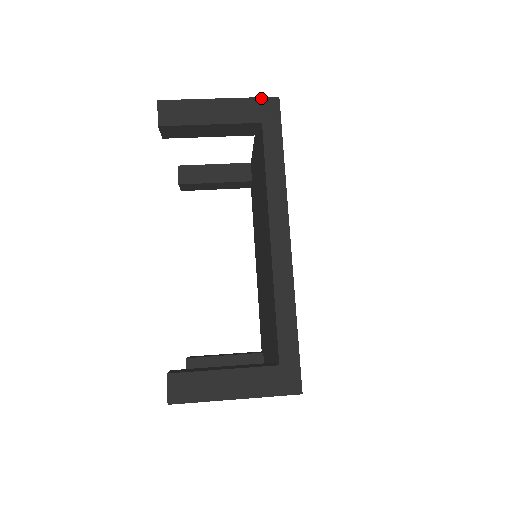
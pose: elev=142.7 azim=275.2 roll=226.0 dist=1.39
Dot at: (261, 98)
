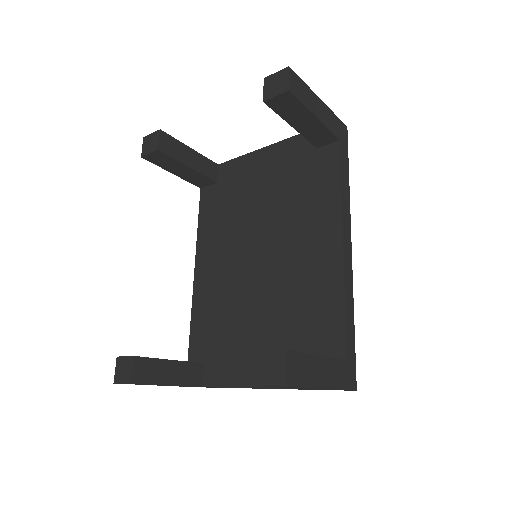
Dot at: (340, 120)
